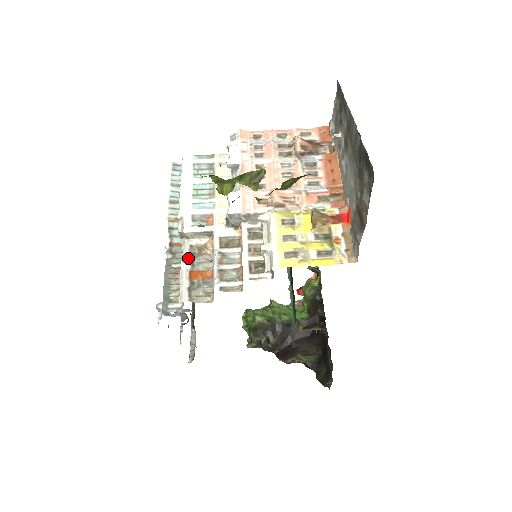
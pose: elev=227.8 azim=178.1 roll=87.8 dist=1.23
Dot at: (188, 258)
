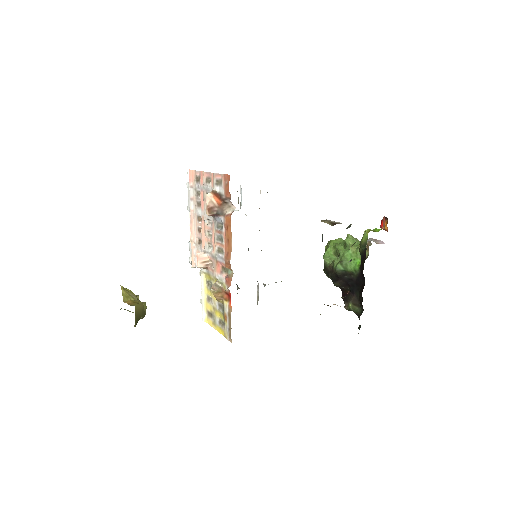
Dot at: occluded
